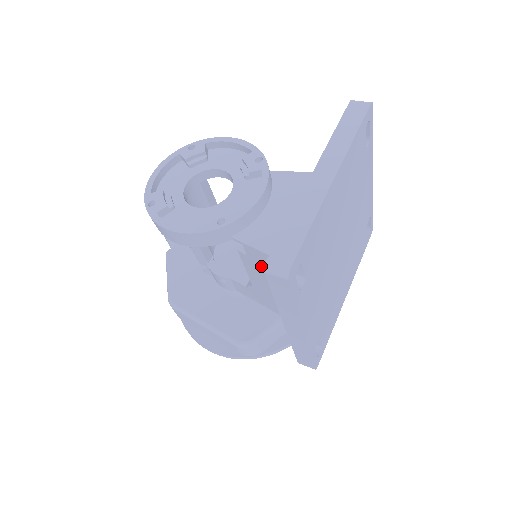
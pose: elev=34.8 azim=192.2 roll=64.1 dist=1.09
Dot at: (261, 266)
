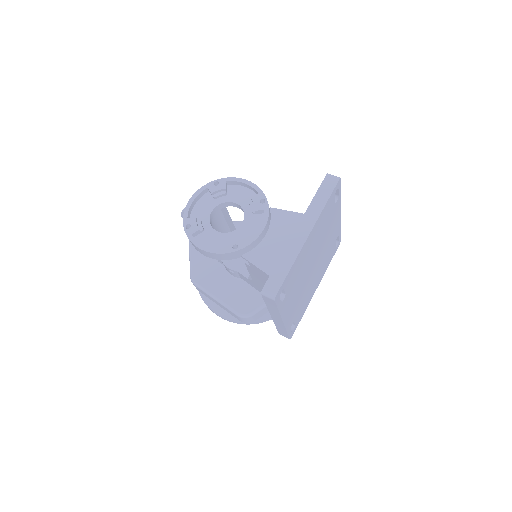
Dot at: (259, 275)
